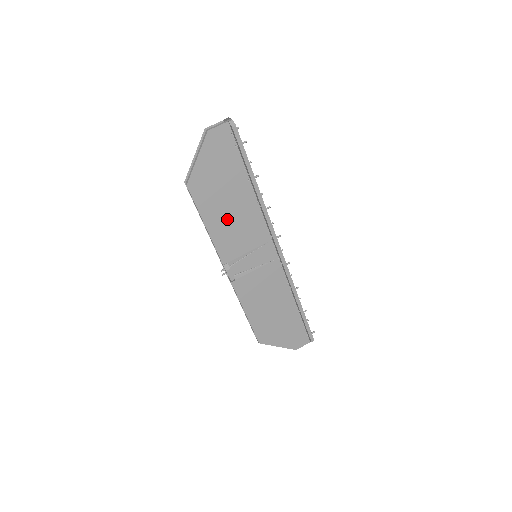
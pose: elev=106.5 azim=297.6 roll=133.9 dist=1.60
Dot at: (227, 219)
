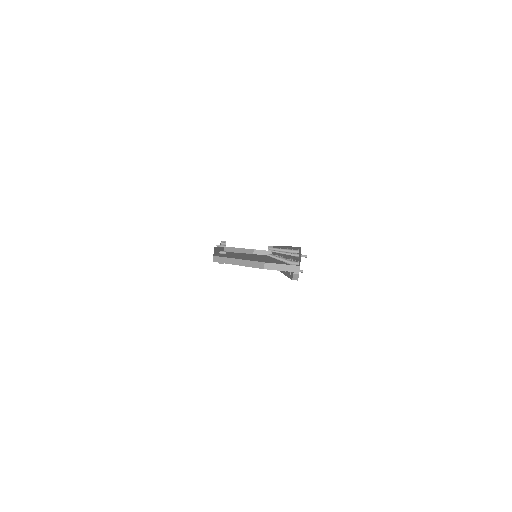
Dot at: occluded
